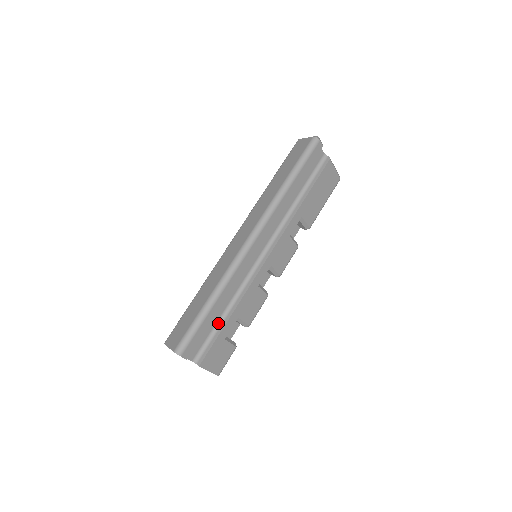
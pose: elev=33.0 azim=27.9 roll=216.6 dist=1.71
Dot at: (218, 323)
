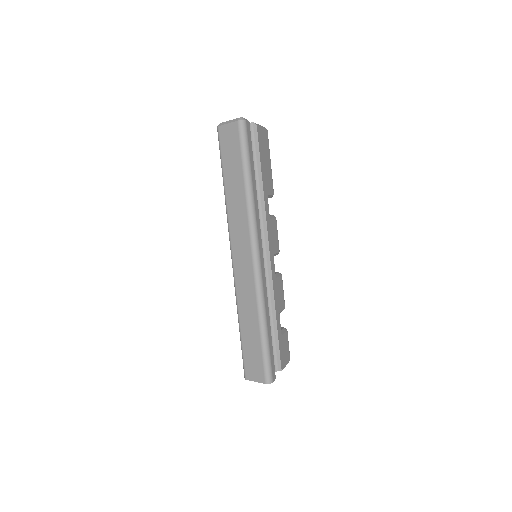
Dot at: occluded
